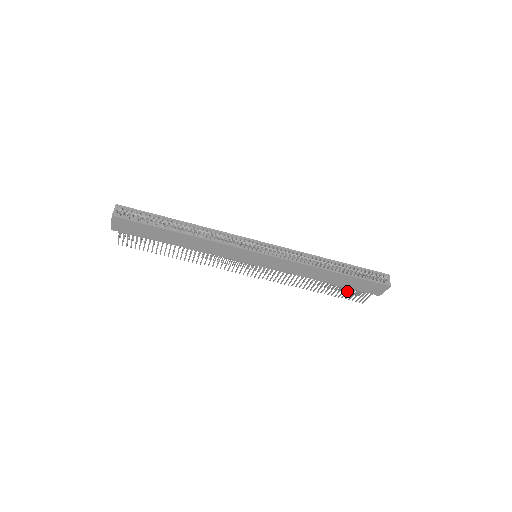
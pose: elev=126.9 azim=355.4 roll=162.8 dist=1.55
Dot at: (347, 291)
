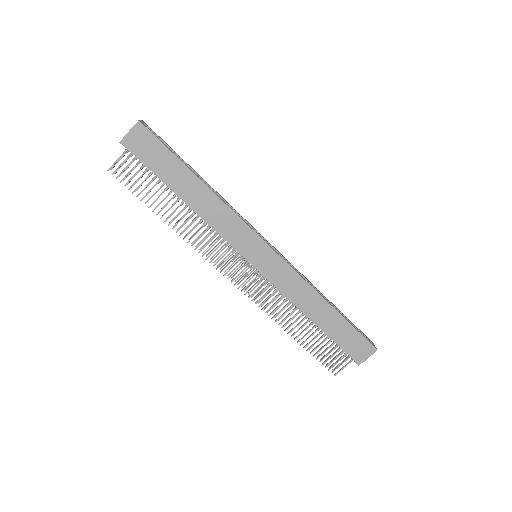
Dot at: (327, 348)
